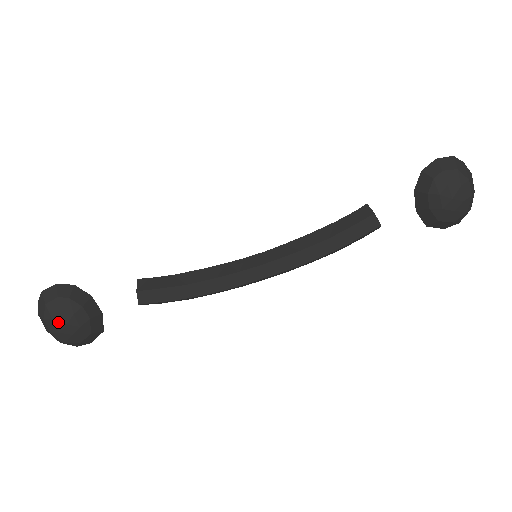
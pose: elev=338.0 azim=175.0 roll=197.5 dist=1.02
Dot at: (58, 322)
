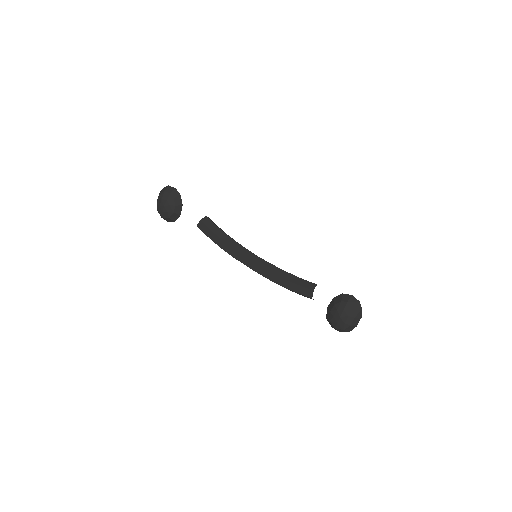
Dot at: (162, 202)
